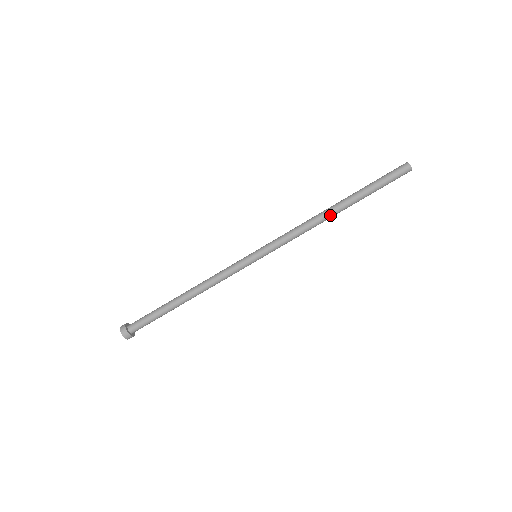
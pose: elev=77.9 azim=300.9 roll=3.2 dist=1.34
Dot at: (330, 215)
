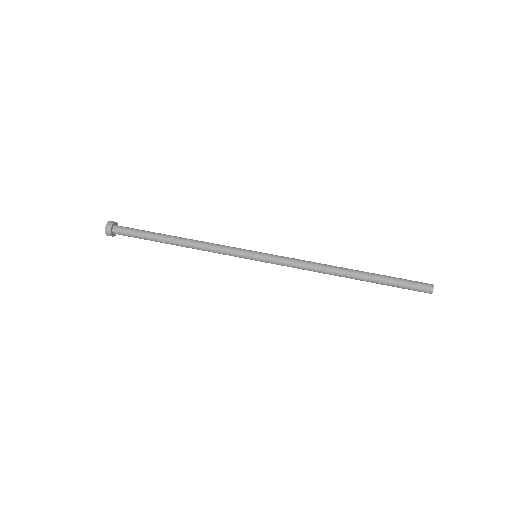
Dot at: (340, 268)
